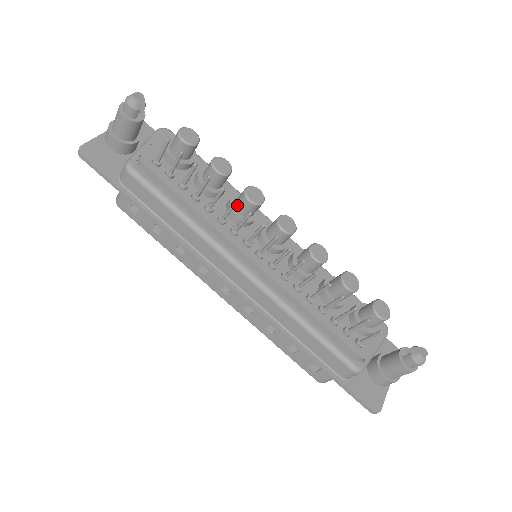
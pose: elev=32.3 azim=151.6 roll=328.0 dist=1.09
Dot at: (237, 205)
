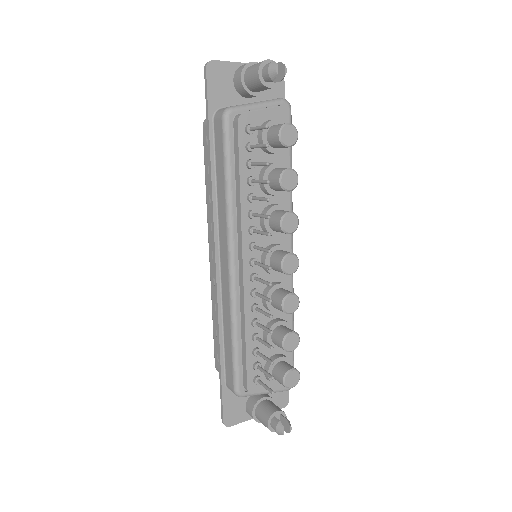
Dot at: (273, 215)
